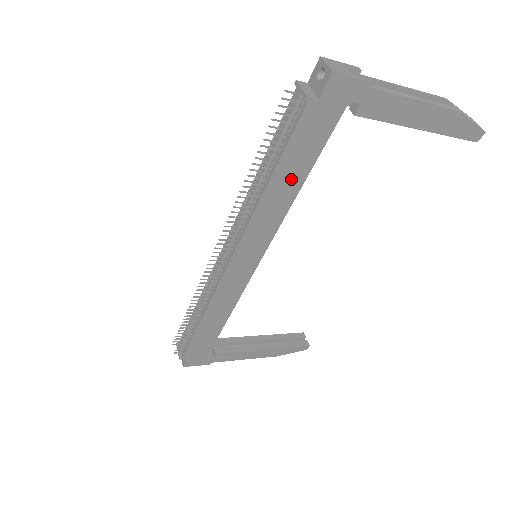
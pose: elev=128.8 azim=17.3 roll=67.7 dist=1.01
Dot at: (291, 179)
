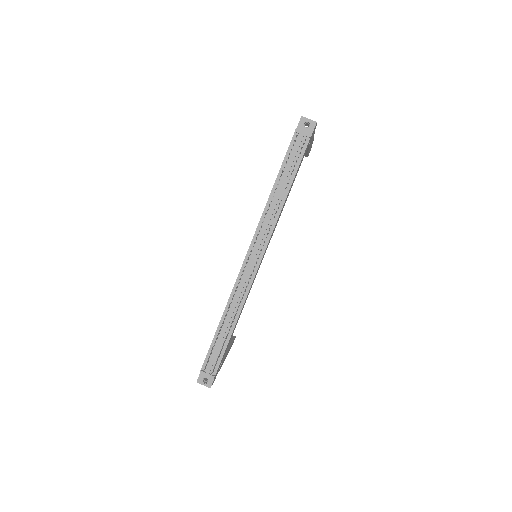
Dot at: occluded
